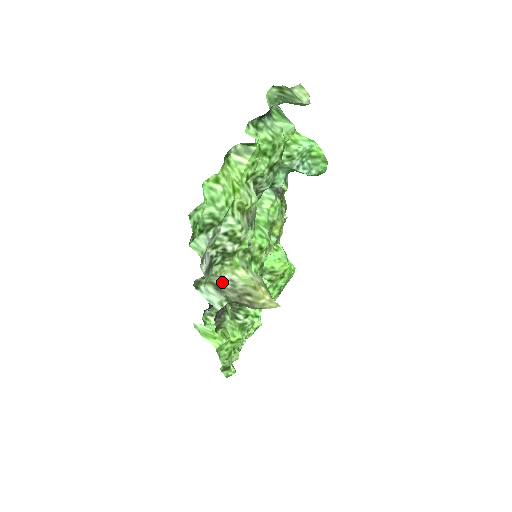
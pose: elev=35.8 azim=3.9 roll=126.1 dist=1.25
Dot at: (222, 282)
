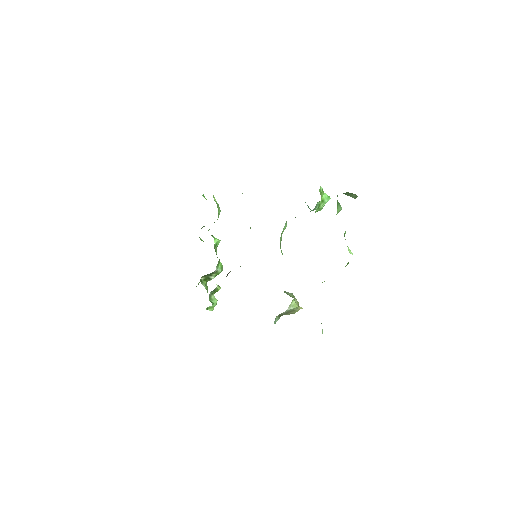
Dot at: (285, 312)
